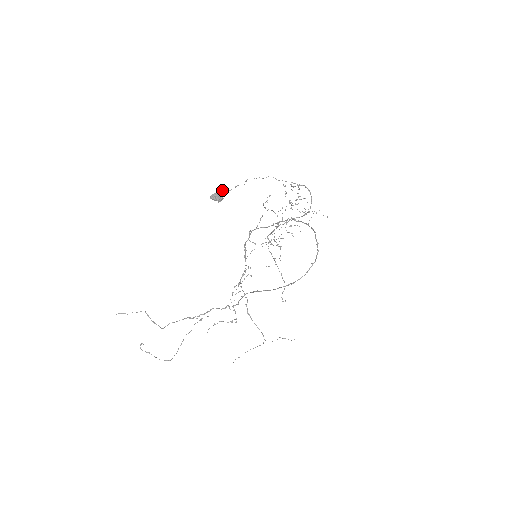
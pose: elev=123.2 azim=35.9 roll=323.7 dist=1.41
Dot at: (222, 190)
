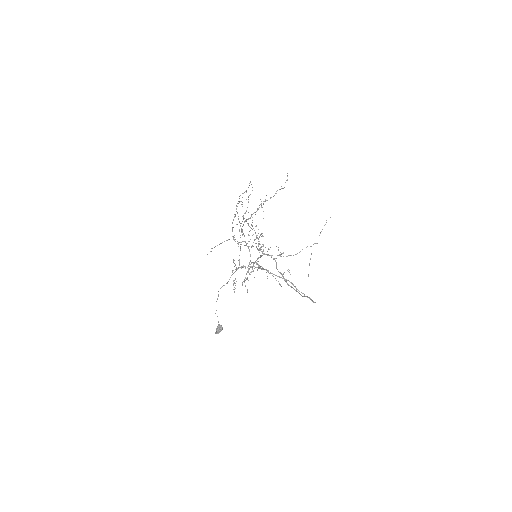
Dot at: (216, 330)
